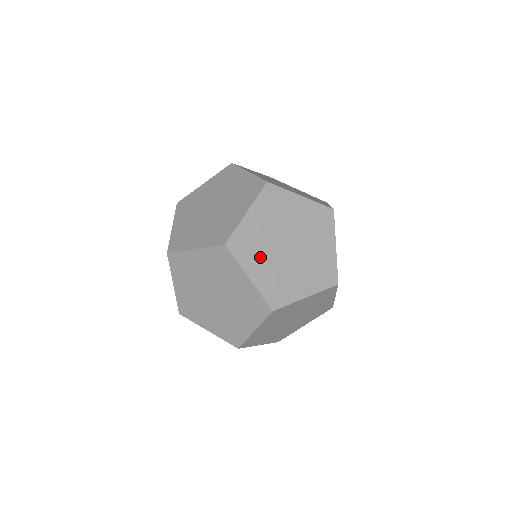
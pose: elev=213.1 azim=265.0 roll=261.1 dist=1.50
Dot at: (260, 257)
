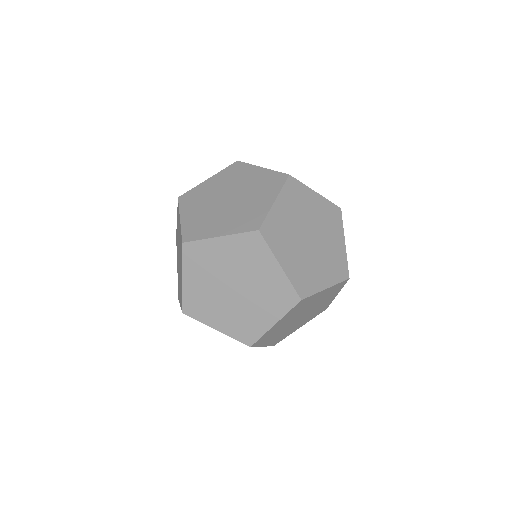
Dot at: (275, 335)
